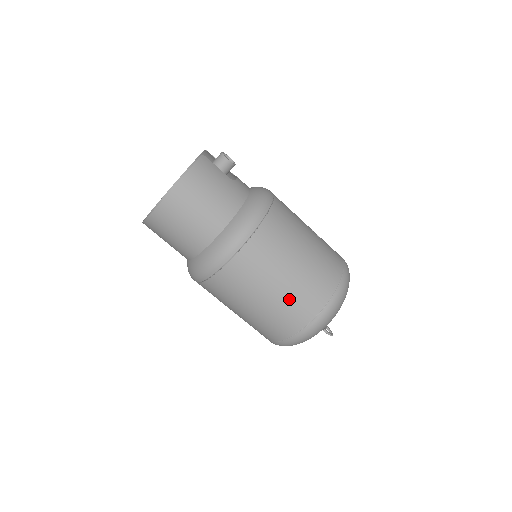
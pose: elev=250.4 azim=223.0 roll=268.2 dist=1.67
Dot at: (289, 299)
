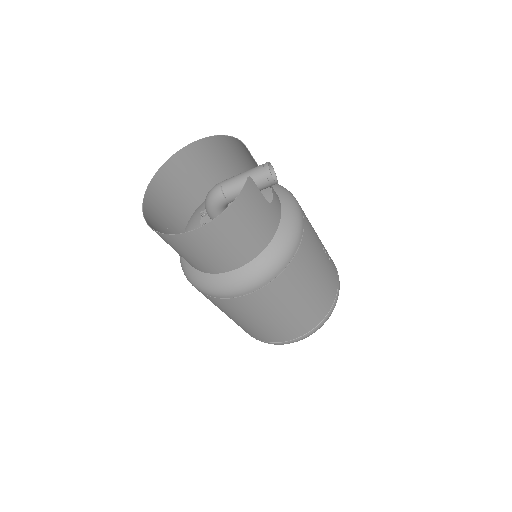
Dot at: (284, 325)
